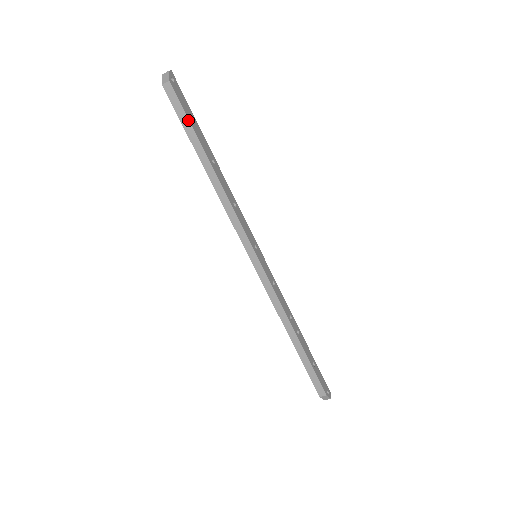
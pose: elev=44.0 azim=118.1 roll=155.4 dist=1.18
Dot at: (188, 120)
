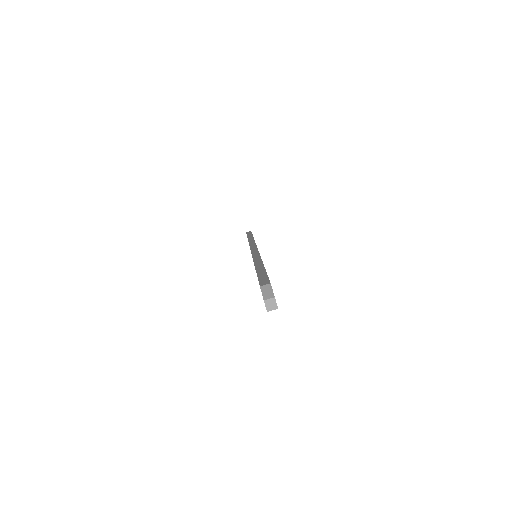
Dot at: occluded
